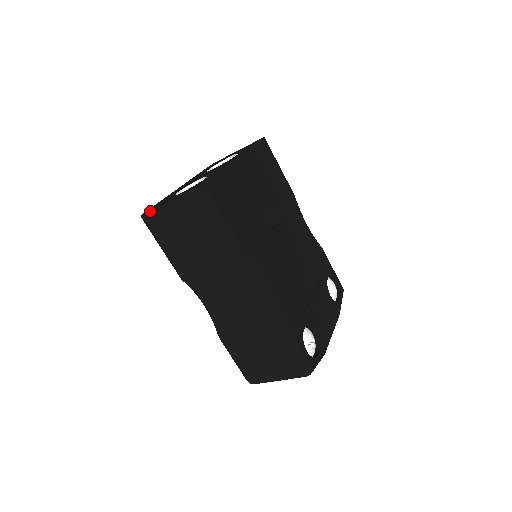
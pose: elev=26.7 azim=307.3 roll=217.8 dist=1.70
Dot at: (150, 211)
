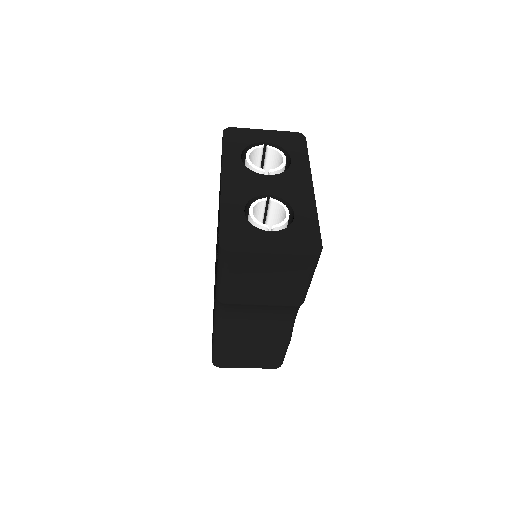
Dot at: (244, 252)
